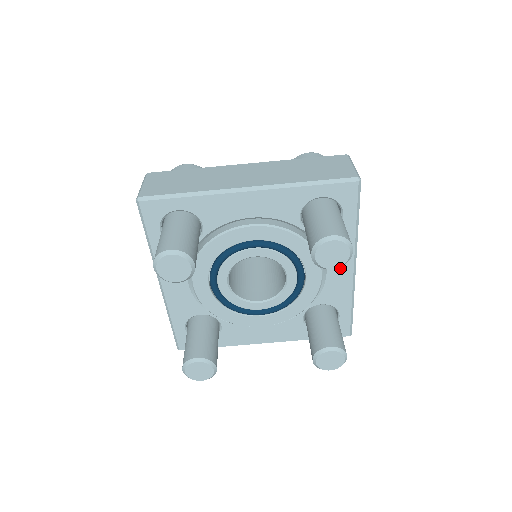
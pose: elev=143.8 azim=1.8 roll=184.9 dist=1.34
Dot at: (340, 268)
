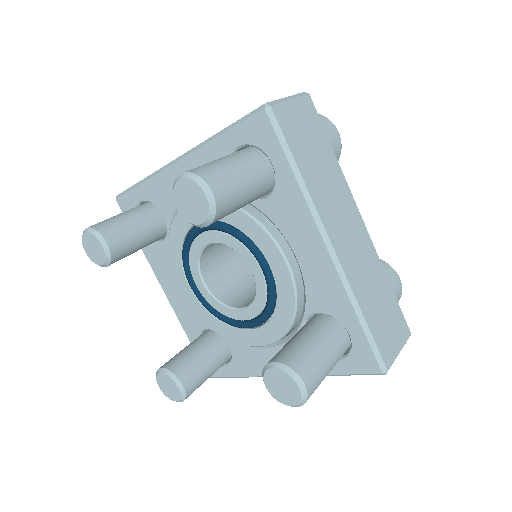
Dot at: (309, 250)
